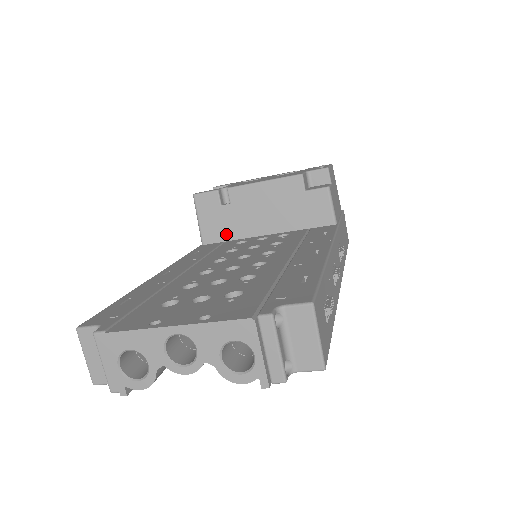
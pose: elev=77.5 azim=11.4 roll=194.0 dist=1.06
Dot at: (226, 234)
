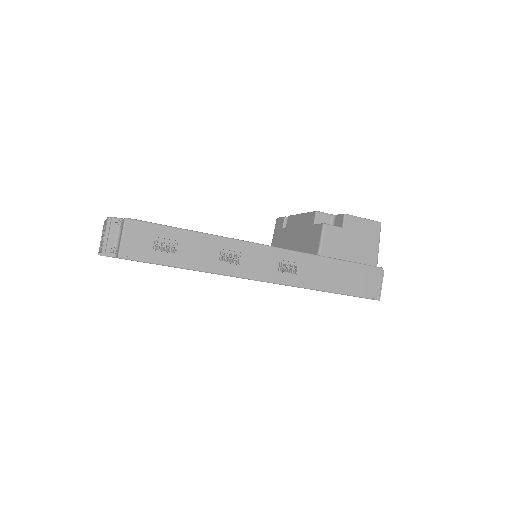
Dot at: occluded
